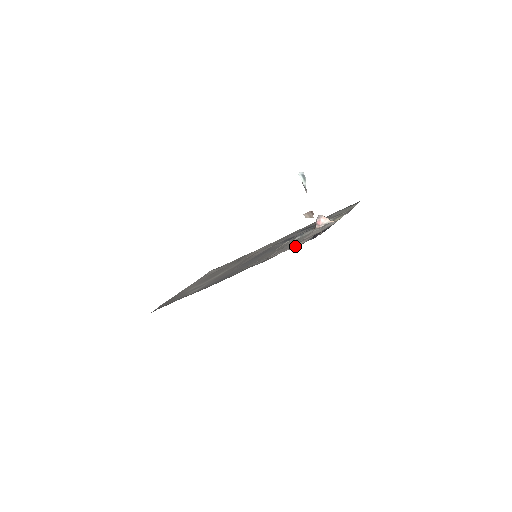
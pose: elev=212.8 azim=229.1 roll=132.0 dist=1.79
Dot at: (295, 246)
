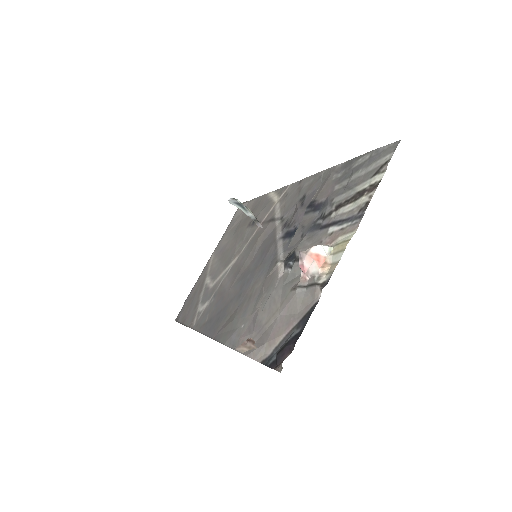
Dot at: (260, 354)
